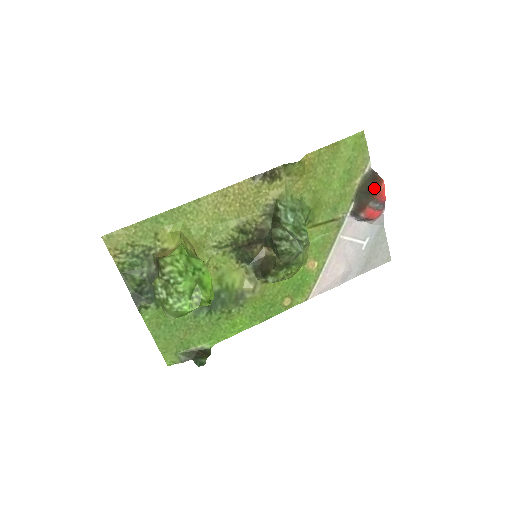
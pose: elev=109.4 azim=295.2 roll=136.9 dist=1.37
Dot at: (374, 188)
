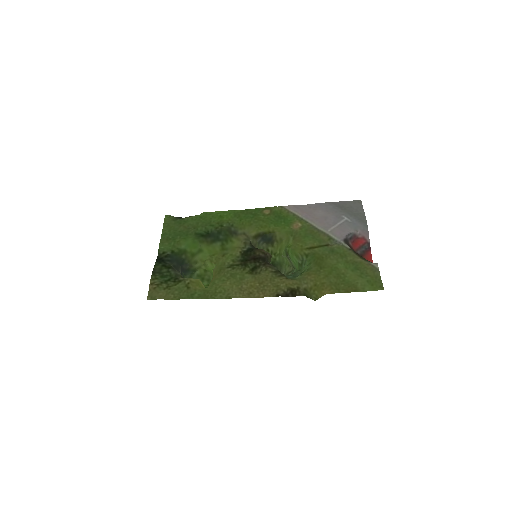
Dot at: occluded
